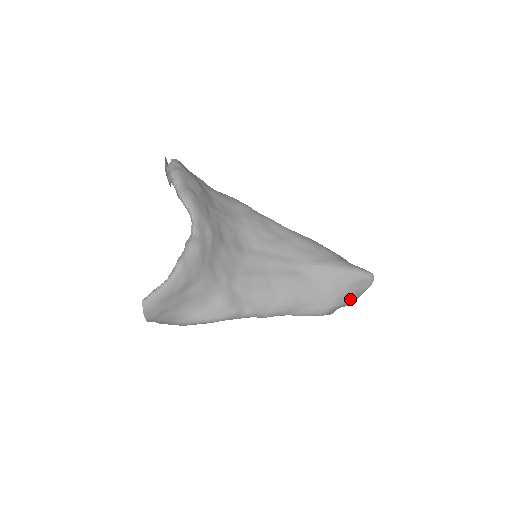
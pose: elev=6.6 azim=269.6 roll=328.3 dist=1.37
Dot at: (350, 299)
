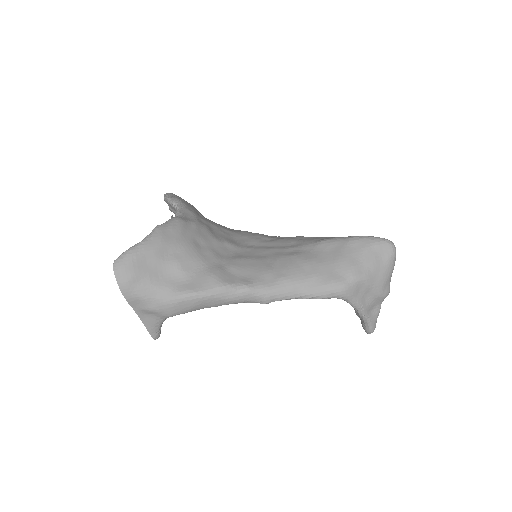
Dot at: (373, 273)
